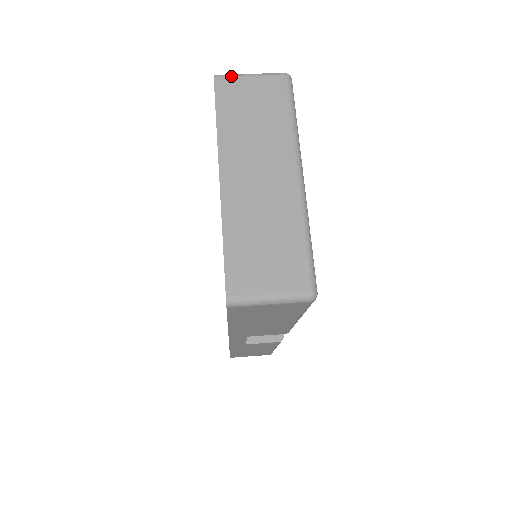
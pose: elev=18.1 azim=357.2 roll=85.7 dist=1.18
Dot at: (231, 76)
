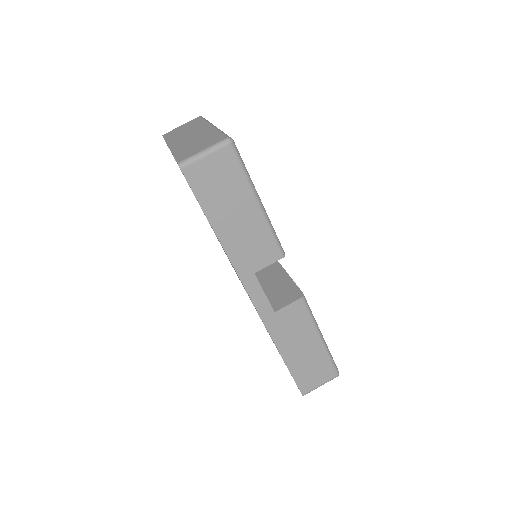
Dot at: (171, 131)
